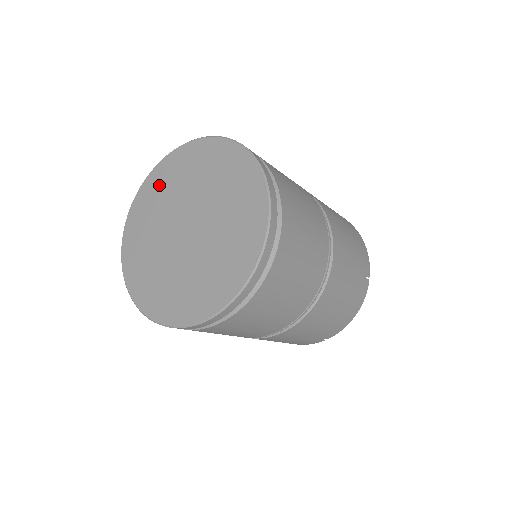
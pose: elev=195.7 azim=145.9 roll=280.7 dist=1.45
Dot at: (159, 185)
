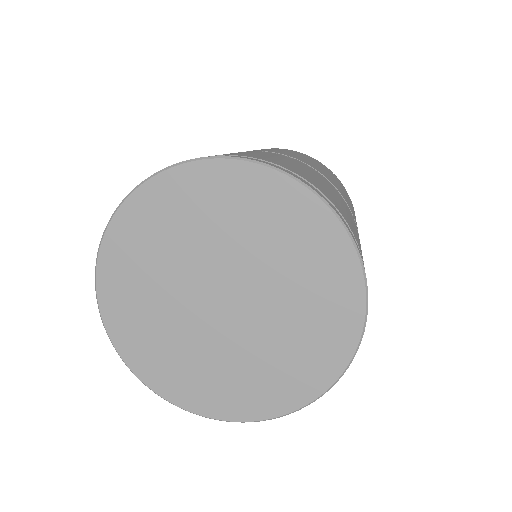
Dot at: (165, 214)
